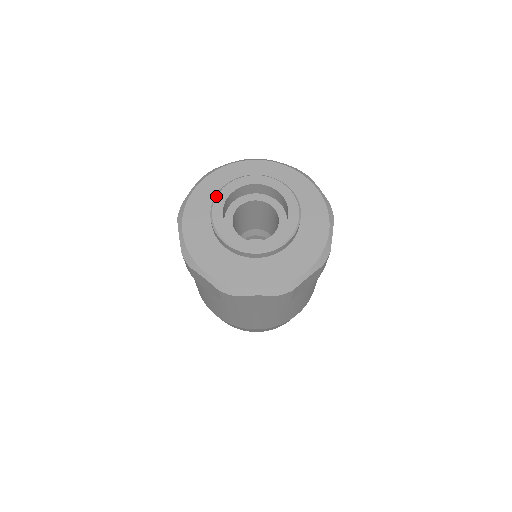
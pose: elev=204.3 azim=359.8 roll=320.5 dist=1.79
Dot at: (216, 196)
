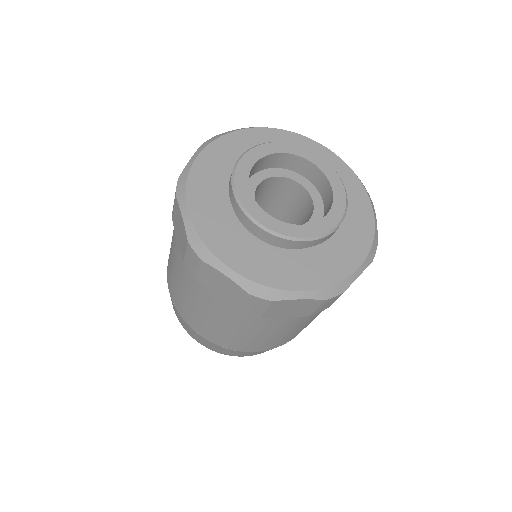
Dot at: (237, 164)
